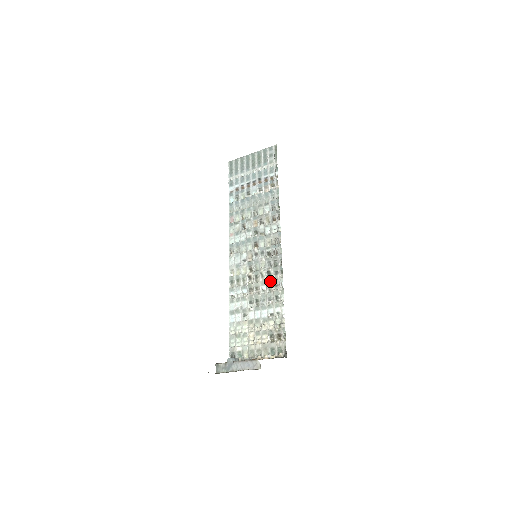
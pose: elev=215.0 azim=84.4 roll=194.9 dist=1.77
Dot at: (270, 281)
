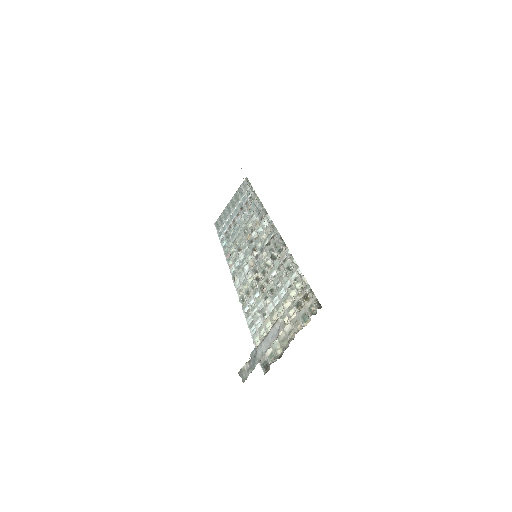
Dot at: (276, 262)
